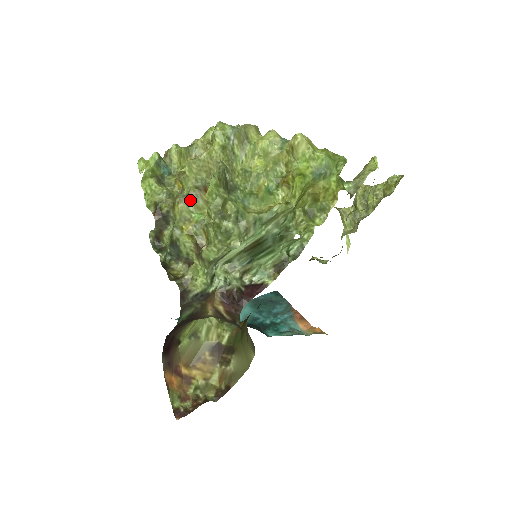
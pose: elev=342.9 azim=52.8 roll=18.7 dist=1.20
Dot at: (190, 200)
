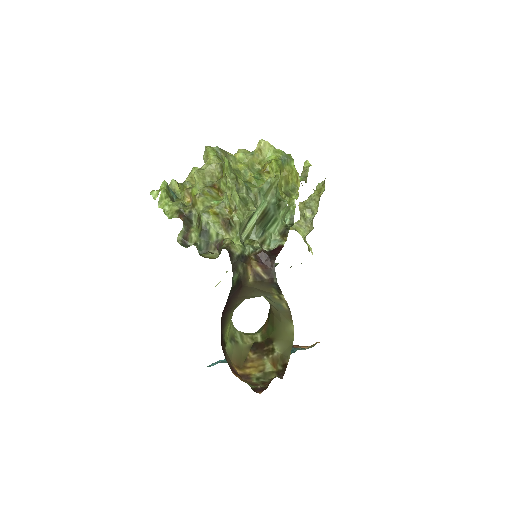
Dot at: (207, 193)
